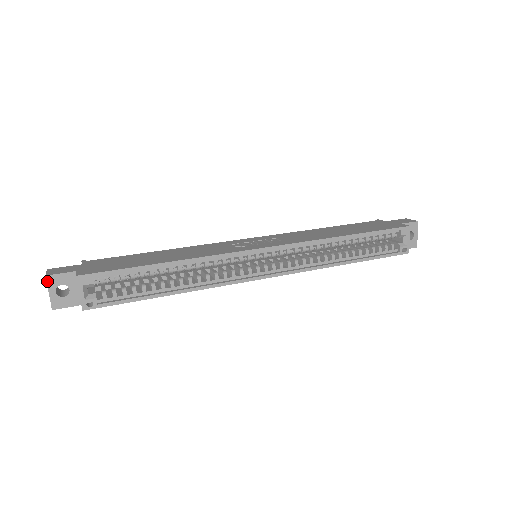
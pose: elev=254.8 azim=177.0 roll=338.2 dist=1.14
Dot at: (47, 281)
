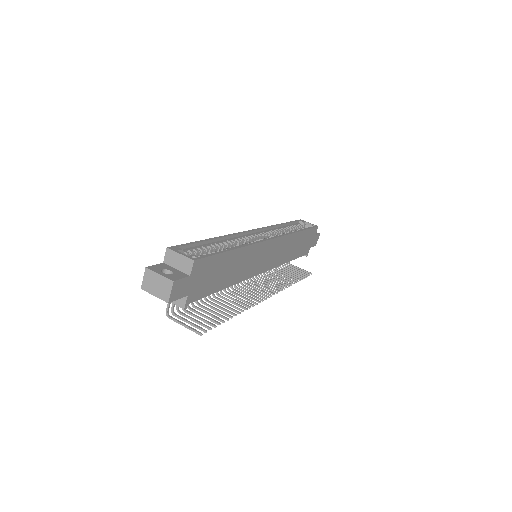
Dot at: (150, 270)
